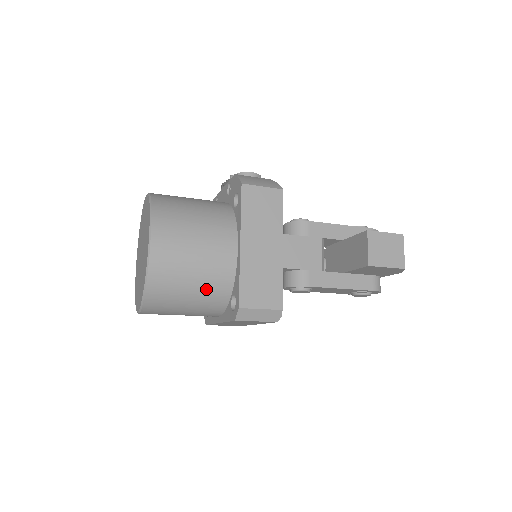
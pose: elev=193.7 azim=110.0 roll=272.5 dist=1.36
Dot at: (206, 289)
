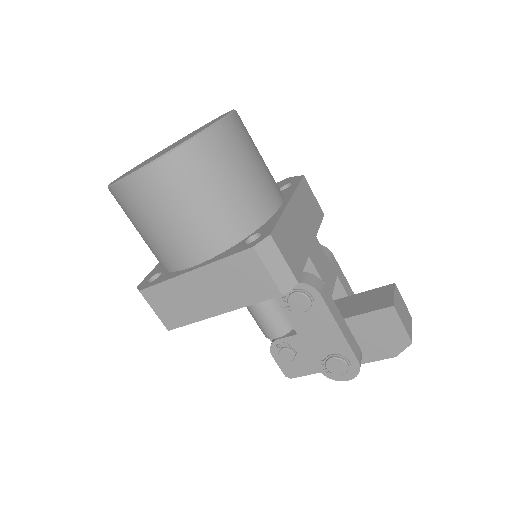
Dot at: (236, 203)
